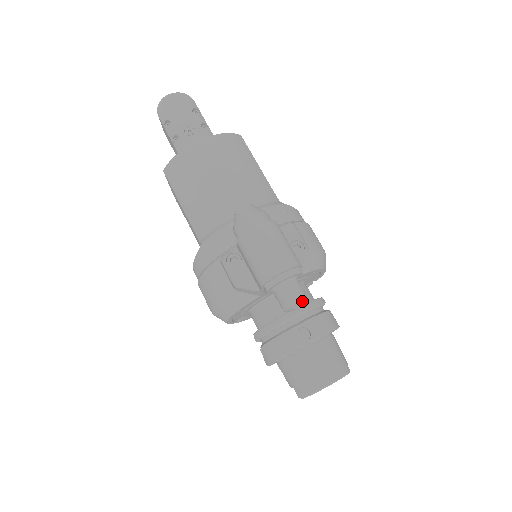
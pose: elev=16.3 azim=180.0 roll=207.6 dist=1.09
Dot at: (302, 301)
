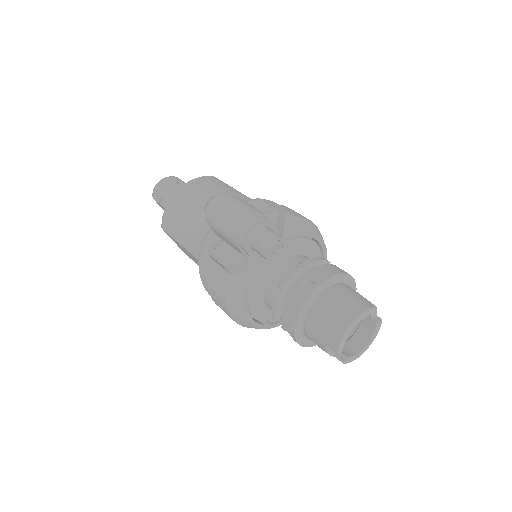
Dot at: (274, 238)
